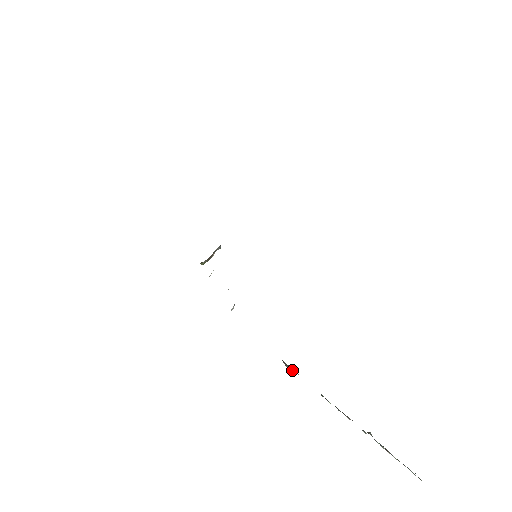
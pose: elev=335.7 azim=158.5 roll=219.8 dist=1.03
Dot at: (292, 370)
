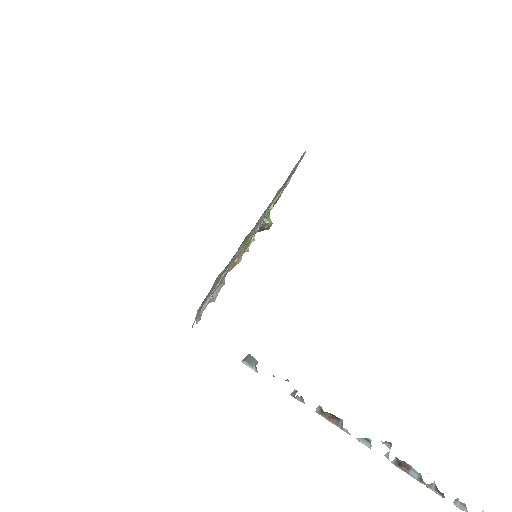
Dot at: (248, 366)
